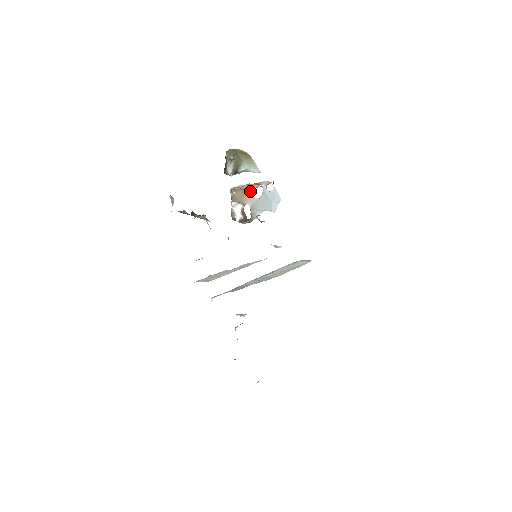
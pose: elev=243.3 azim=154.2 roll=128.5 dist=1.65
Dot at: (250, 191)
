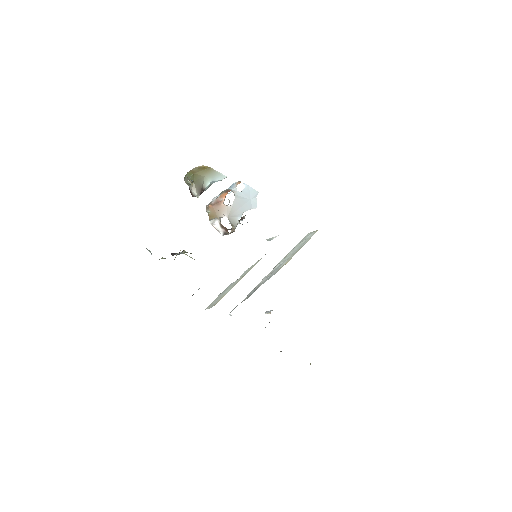
Dot at: (221, 202)
